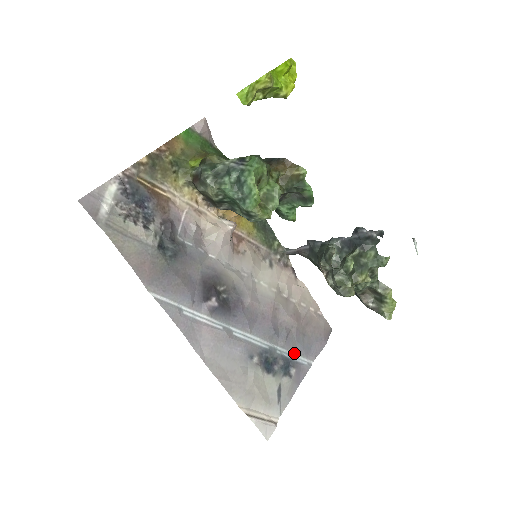
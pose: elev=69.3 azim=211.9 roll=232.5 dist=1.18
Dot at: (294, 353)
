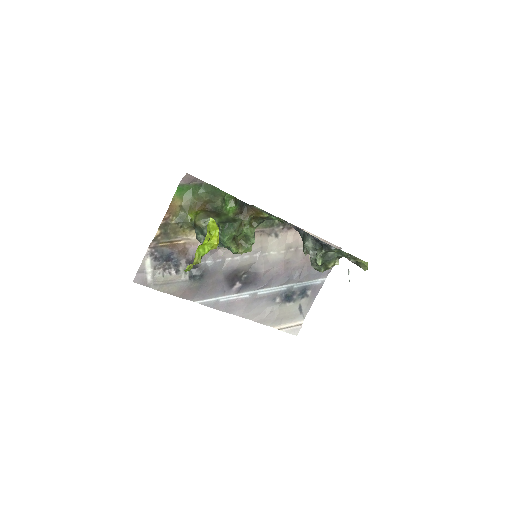
Dot at: (308, 281)
